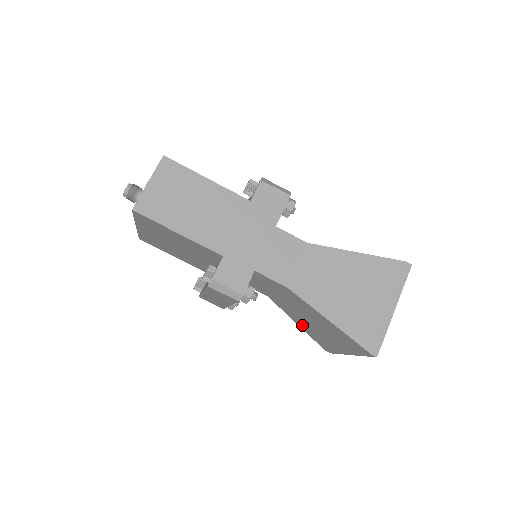
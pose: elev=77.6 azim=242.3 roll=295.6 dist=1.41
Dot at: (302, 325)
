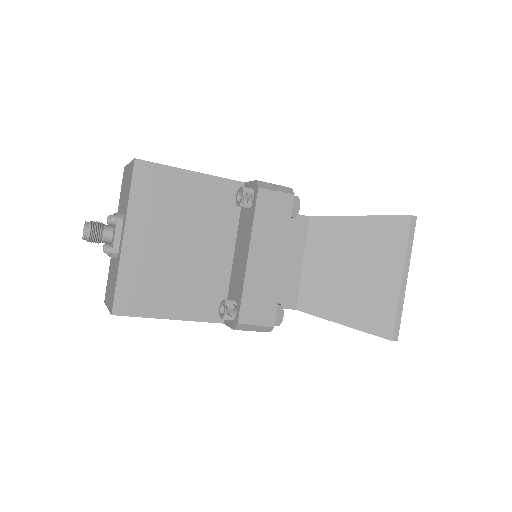
Dot at: occluded
